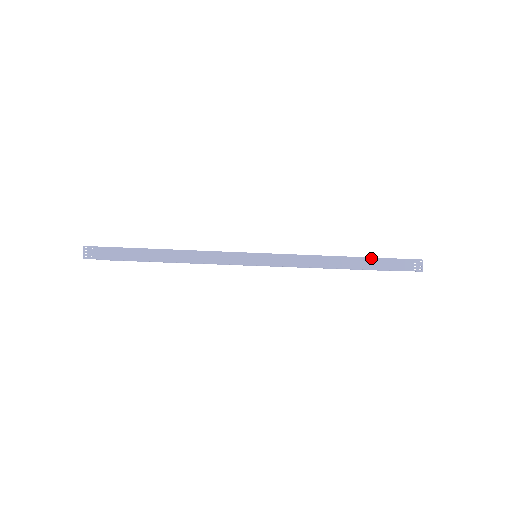
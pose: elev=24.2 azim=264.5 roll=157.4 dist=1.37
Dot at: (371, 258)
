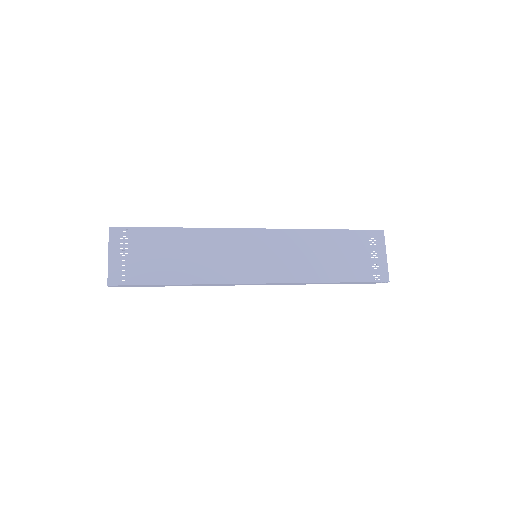
Dot at: (348, 282)
